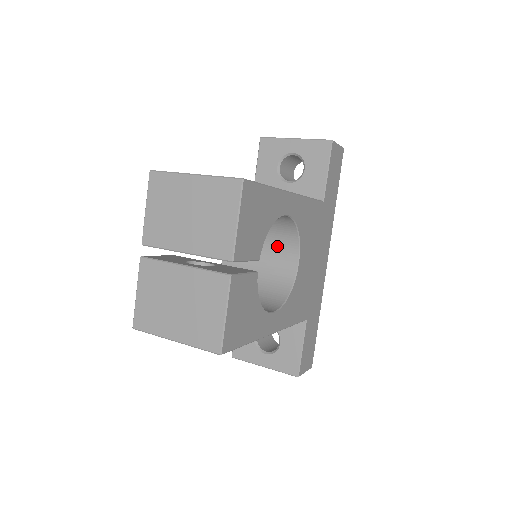
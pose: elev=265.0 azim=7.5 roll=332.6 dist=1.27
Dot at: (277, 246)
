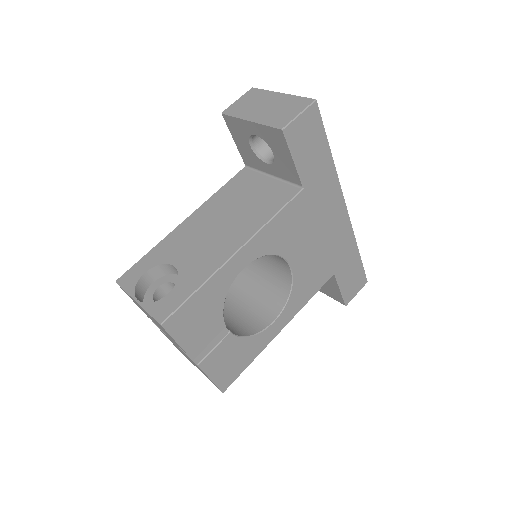
Dot at: occluded
